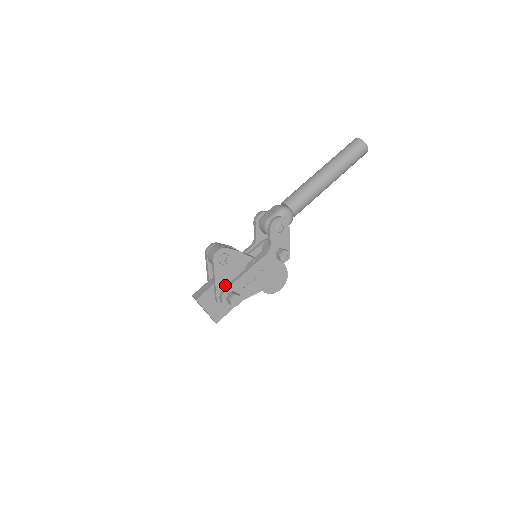
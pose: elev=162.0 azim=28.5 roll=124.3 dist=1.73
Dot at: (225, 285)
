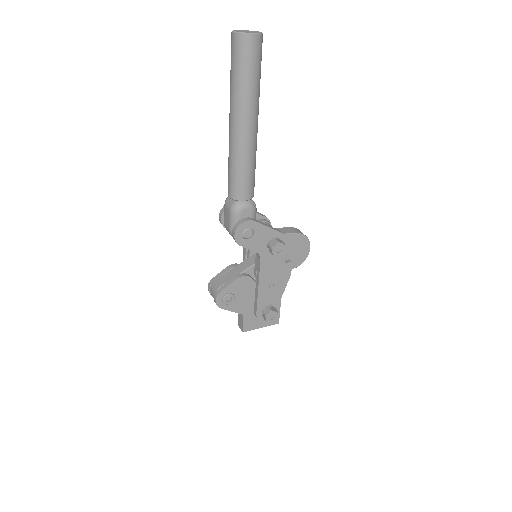
Dot at: (253, 306)
